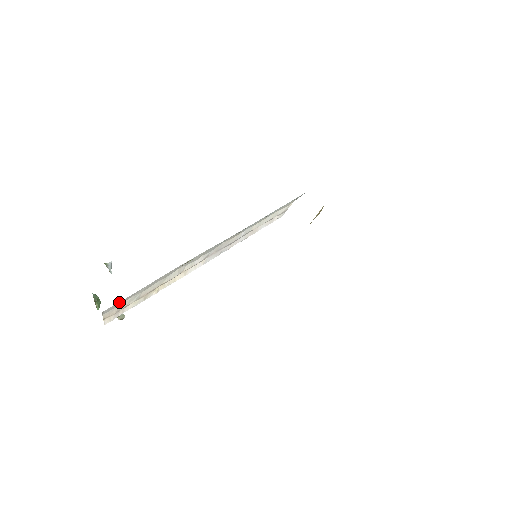
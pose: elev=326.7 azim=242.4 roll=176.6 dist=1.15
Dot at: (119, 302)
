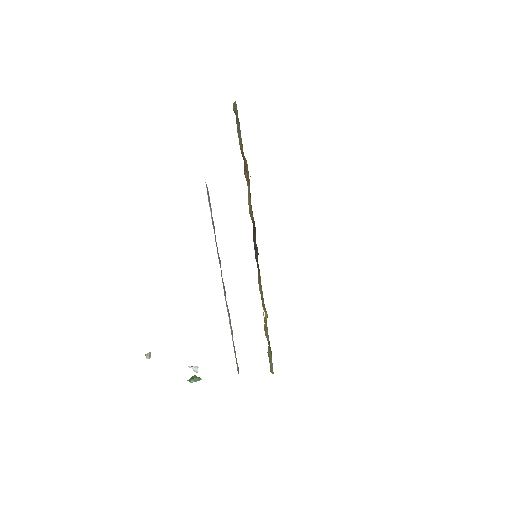
Dot at: occluded
